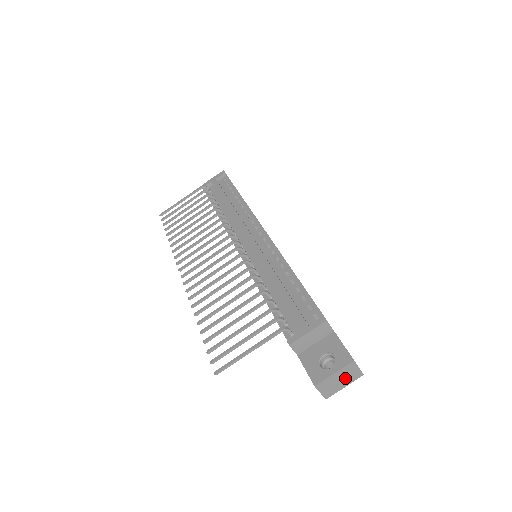
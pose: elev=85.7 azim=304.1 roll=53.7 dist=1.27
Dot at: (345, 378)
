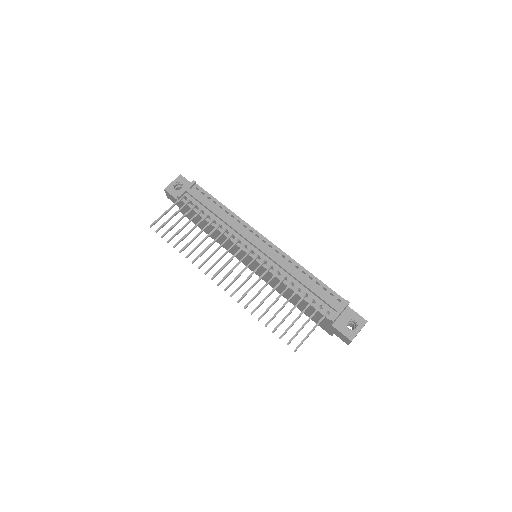
Dot at: occluded
